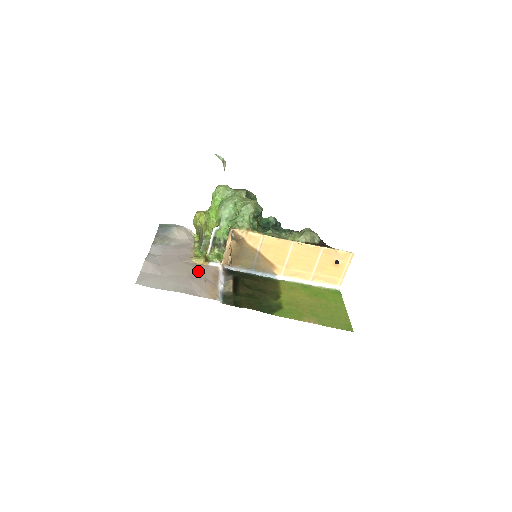
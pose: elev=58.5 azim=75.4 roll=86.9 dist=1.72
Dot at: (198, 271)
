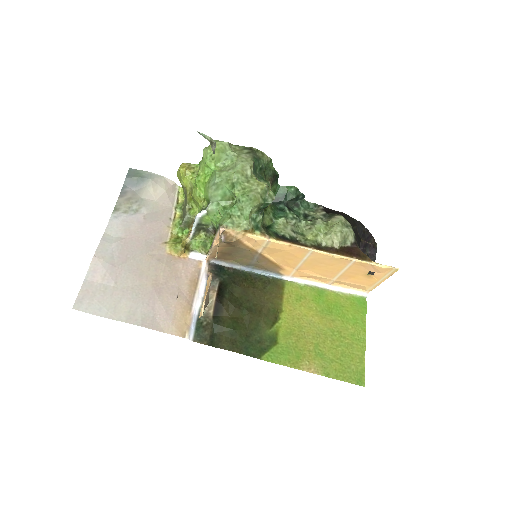
Dot at: (170, 274)
